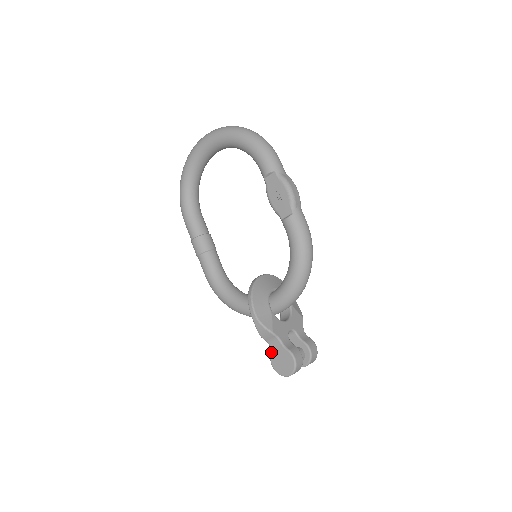
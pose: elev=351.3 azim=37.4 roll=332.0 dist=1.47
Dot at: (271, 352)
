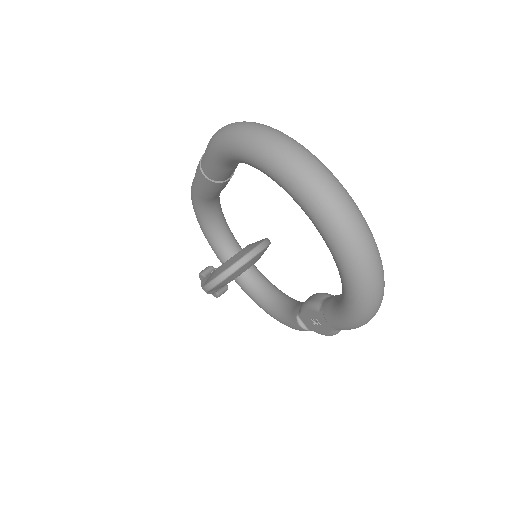
Dot at: occluded
